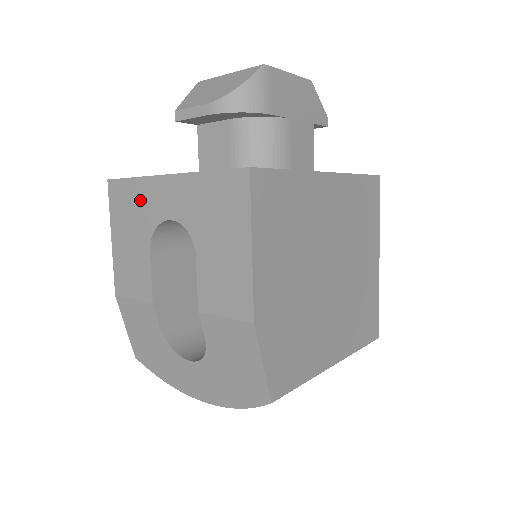
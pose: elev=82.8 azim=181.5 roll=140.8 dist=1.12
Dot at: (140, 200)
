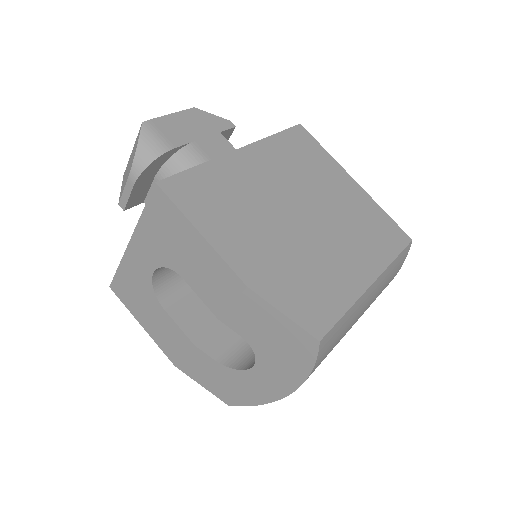
Dot at: (132, 279)
